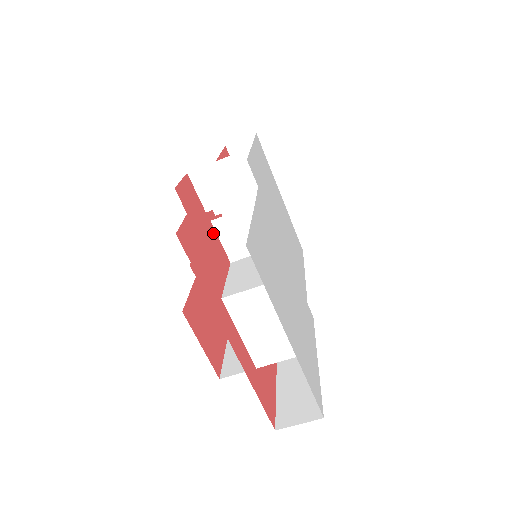
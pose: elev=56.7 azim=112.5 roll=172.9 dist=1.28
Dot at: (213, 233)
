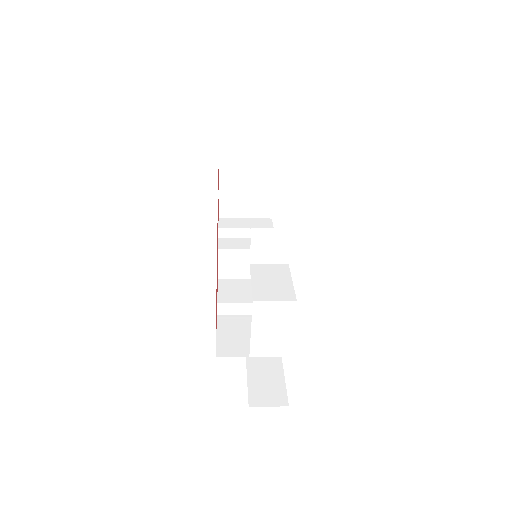
Dot at: occluded
